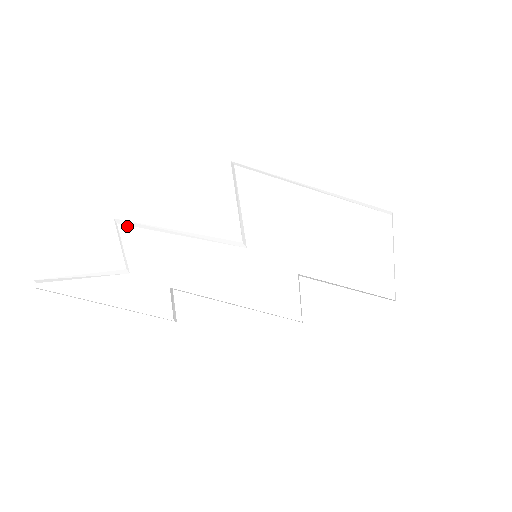
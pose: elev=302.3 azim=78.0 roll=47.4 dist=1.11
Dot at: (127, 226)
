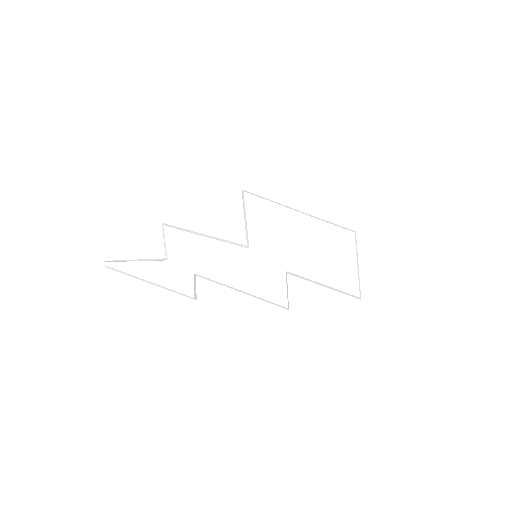
Dot at: (170, 227)
